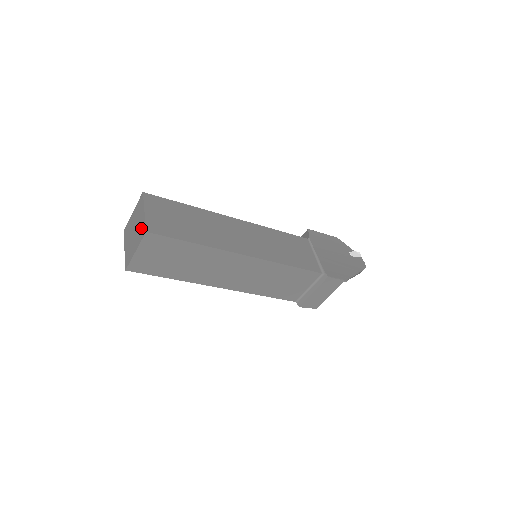
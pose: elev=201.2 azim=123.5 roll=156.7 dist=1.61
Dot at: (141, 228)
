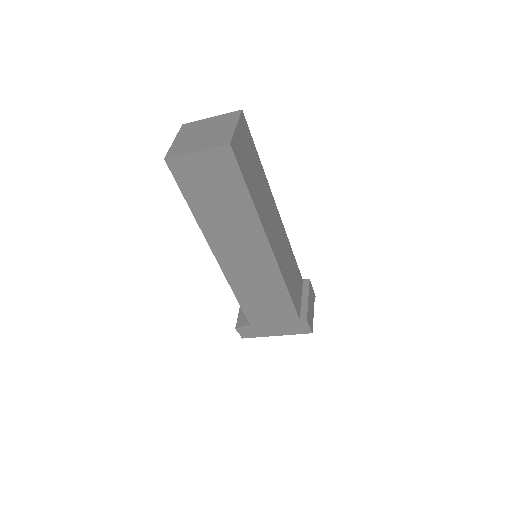
Dot at: (224, 118)
